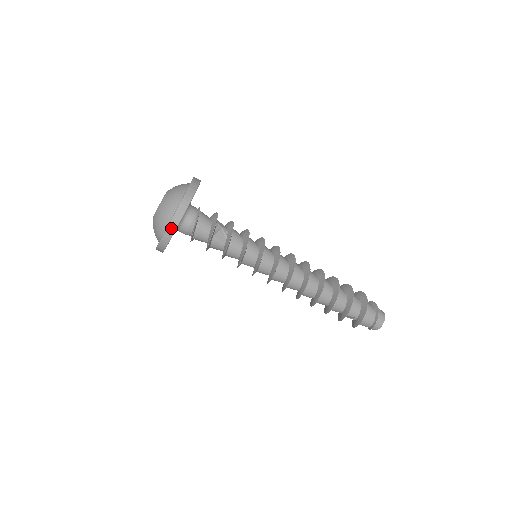
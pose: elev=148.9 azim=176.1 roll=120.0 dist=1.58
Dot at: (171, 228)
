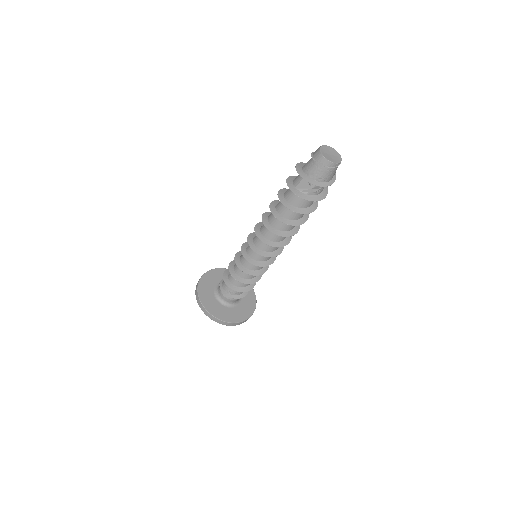
Dot at: (196, 289)
